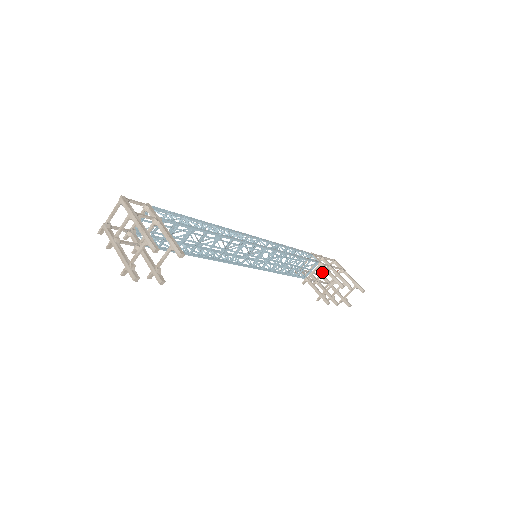
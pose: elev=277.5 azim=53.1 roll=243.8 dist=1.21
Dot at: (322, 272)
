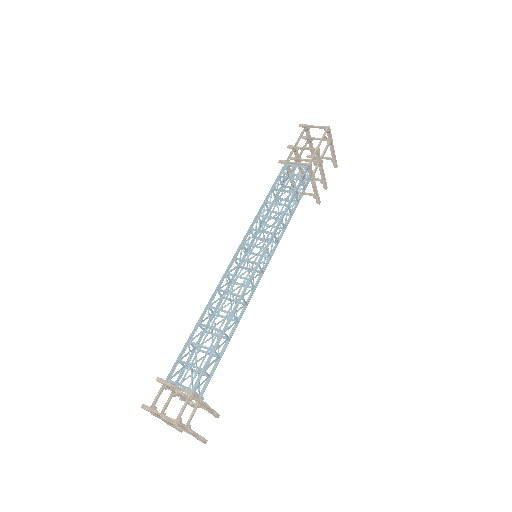
Dot at: (309, 126)
